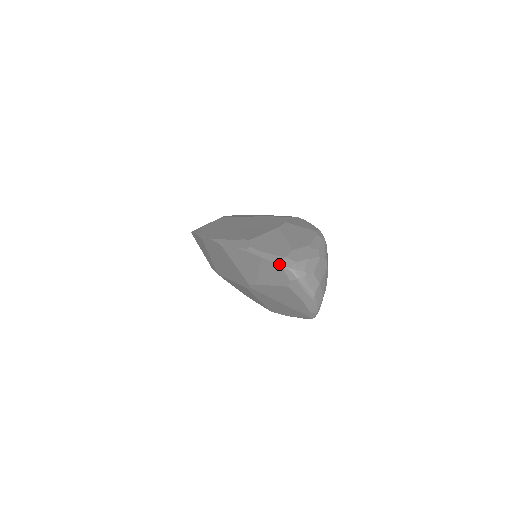
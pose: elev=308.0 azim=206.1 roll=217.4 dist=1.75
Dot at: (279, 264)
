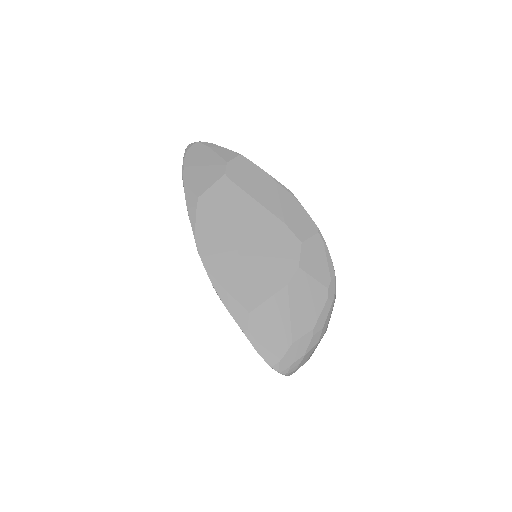
Dot at: occluded
